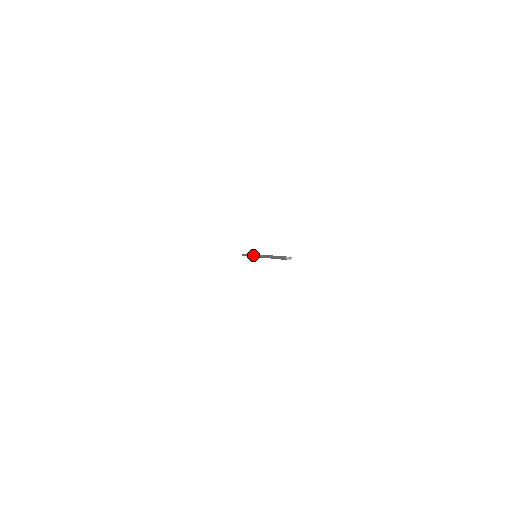
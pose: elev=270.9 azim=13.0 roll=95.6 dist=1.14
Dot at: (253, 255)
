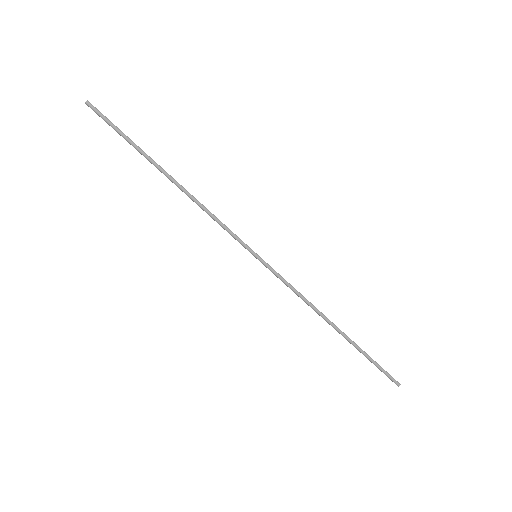
Dot at: (262, 263)
